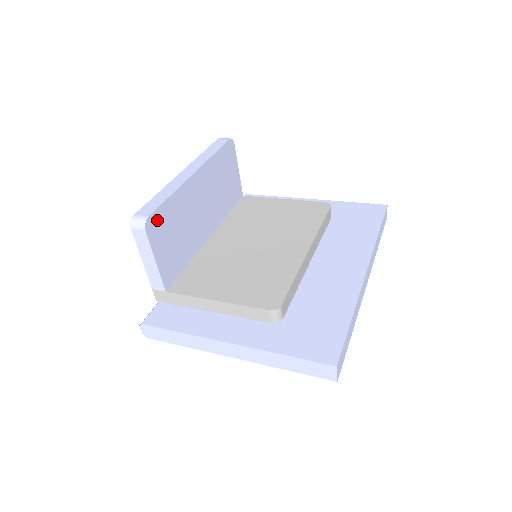
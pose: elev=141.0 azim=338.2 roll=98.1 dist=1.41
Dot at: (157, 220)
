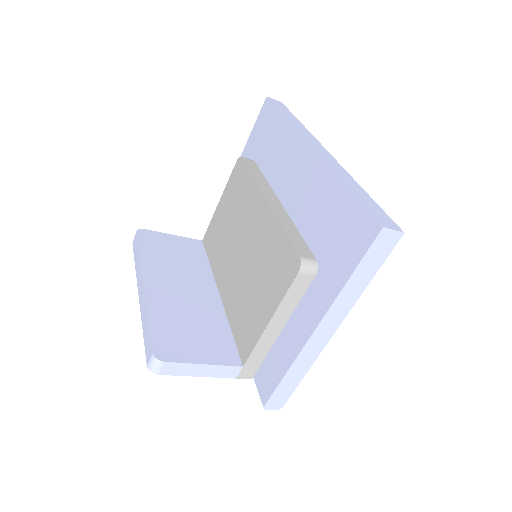
Dot at: (163, 344)
